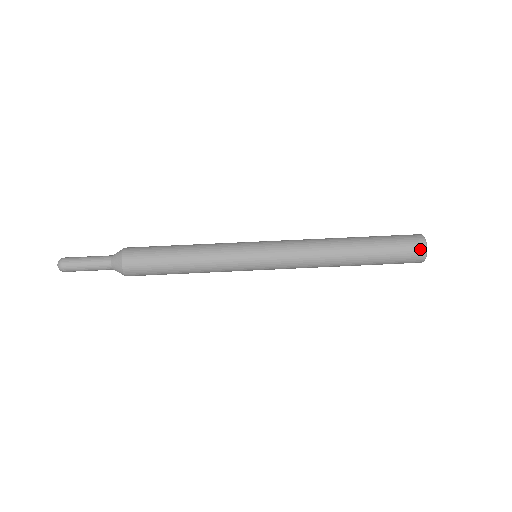
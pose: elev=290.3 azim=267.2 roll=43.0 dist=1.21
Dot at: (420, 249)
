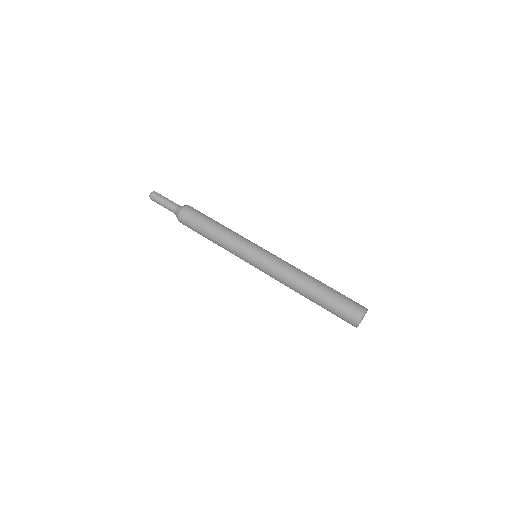
Dot at: (359, 312)
